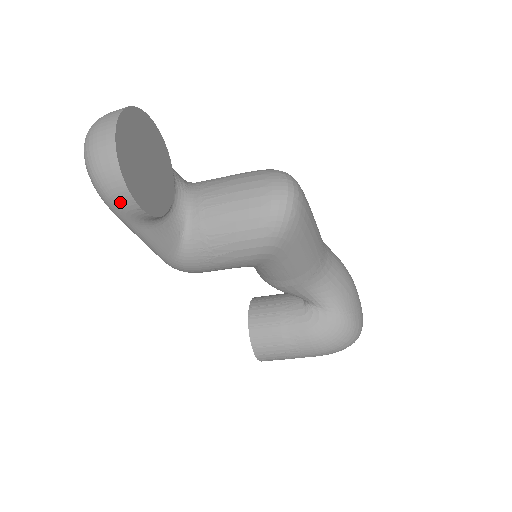
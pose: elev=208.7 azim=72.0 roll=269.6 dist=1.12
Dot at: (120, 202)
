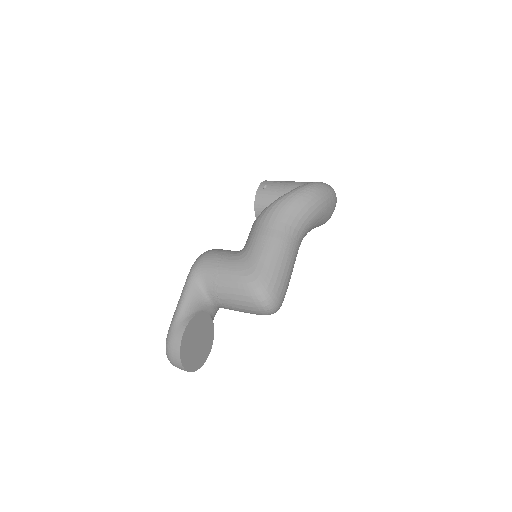
Dot at: occluded
